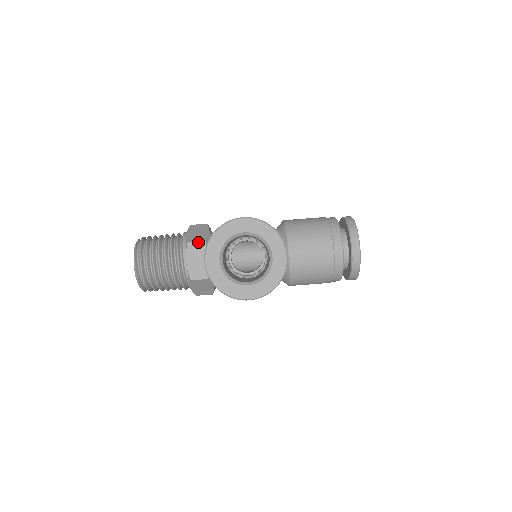
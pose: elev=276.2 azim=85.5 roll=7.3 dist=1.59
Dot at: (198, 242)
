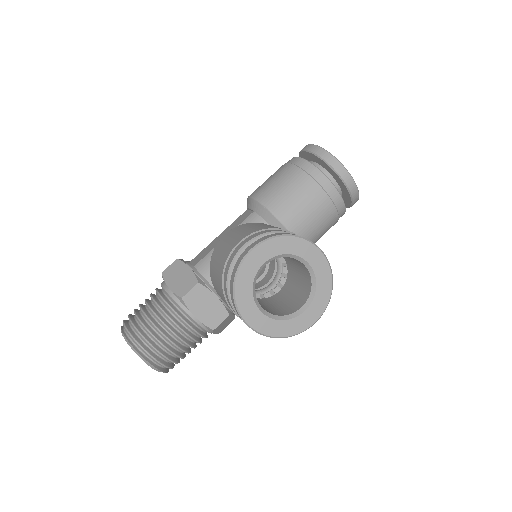
Dot at: (192, 289)
